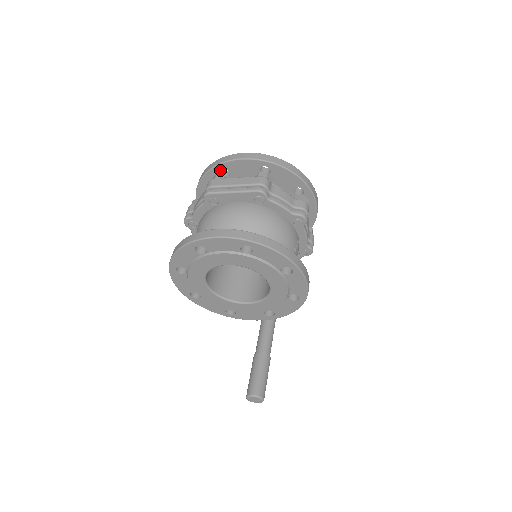
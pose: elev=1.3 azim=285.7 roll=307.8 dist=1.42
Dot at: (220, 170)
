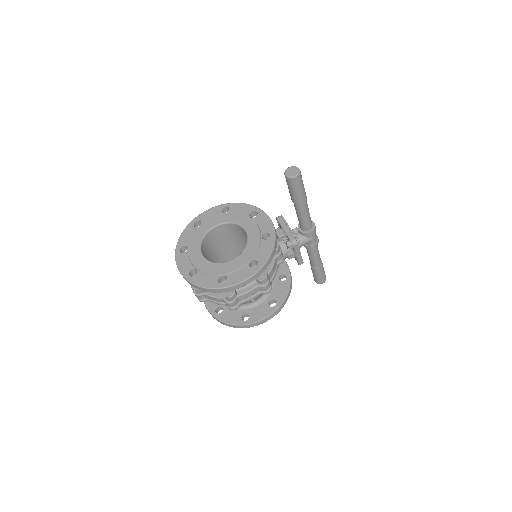
Dot at: (183, 250)
